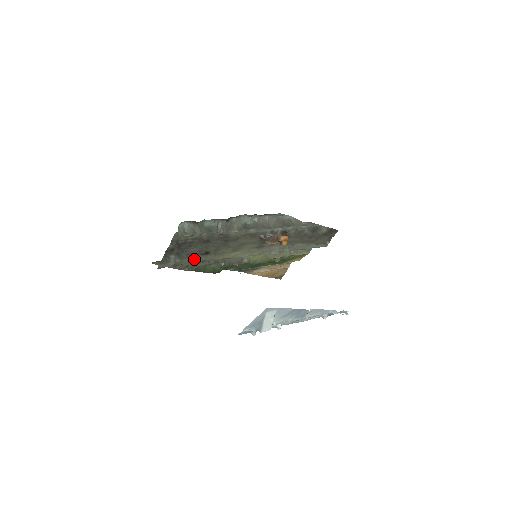
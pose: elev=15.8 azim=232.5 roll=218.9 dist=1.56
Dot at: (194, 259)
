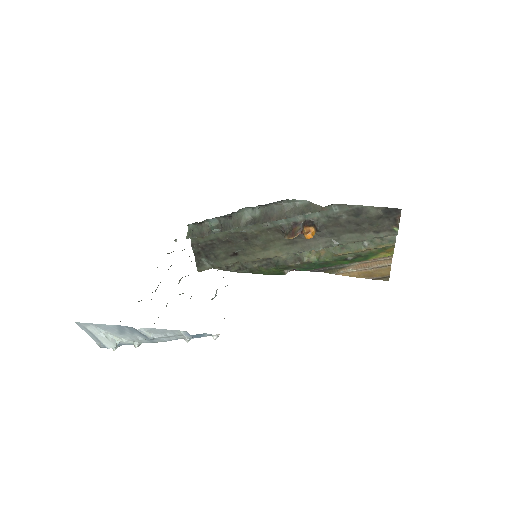
Dot at: (226, 261)
